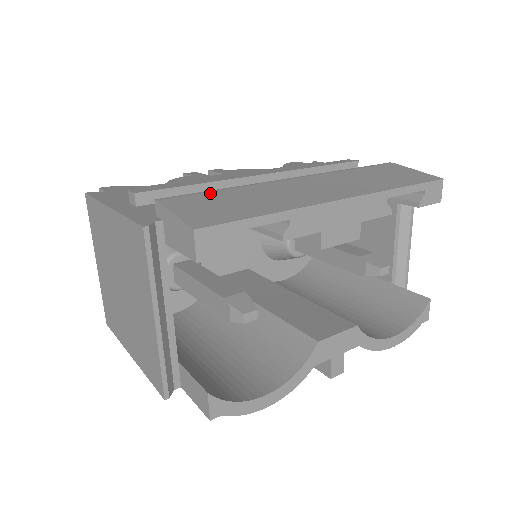
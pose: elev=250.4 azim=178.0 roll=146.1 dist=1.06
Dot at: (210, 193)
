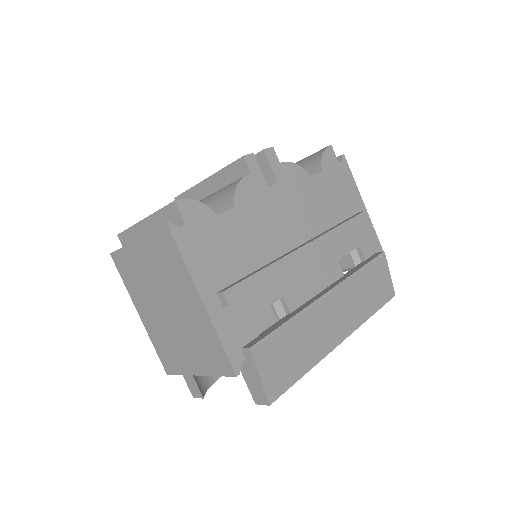
Dot at: (281, 334)
